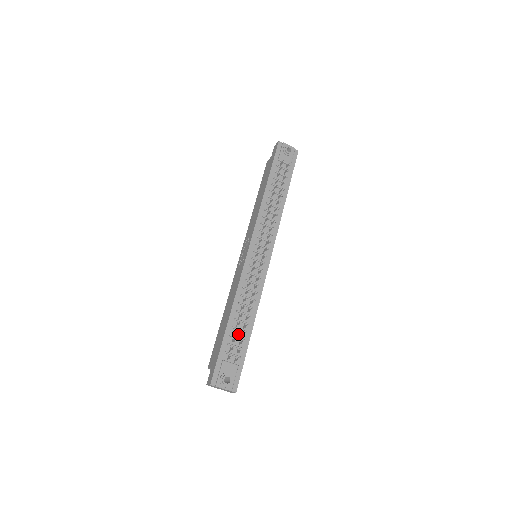
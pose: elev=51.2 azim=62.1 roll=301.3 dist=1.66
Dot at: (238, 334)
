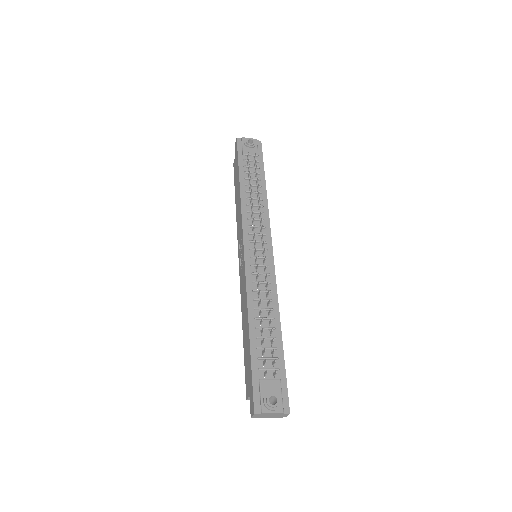
Dot at: (266, 344)
